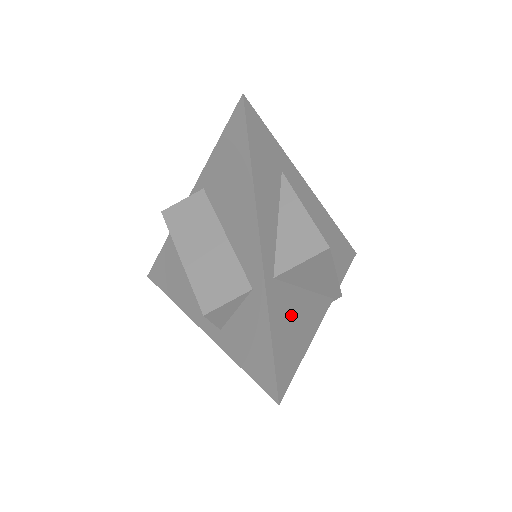
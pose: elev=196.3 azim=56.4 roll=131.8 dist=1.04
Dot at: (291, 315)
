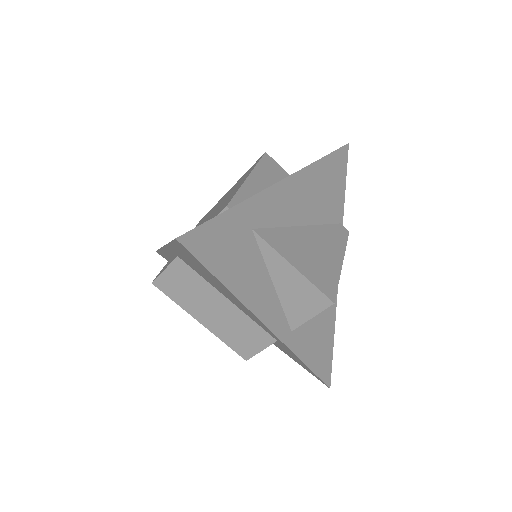
Dot at: (315, 326)
